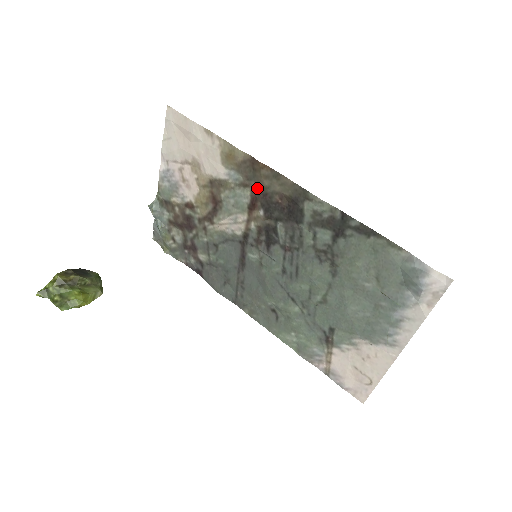
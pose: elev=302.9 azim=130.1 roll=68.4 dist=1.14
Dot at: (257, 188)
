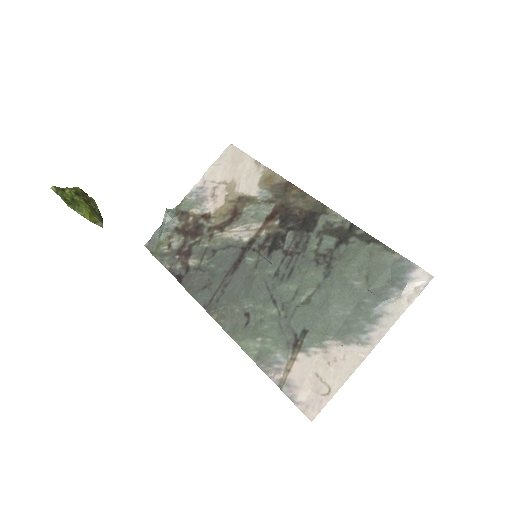
Dot at: (282, 204)
